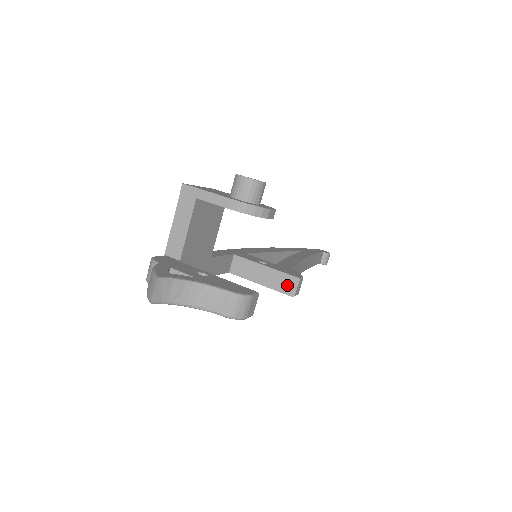
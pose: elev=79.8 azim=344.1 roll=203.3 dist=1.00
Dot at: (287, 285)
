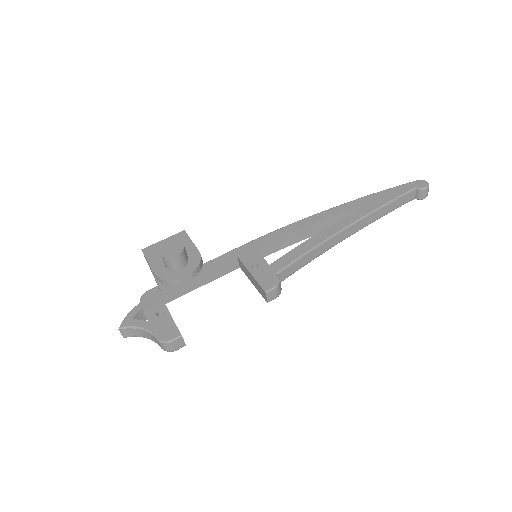
Dot at: (262, 293)
